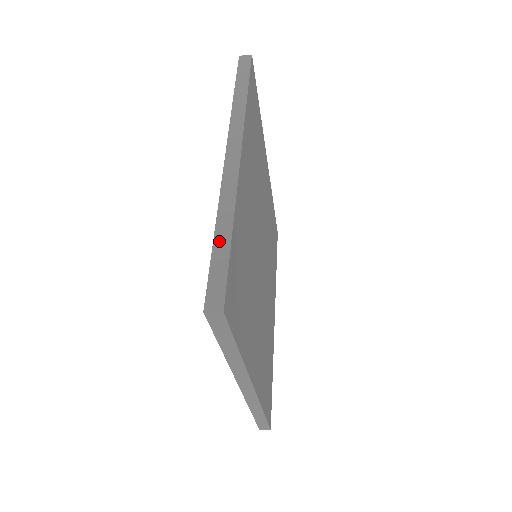
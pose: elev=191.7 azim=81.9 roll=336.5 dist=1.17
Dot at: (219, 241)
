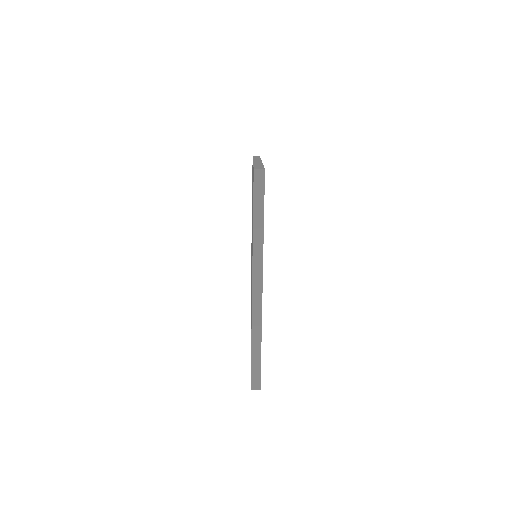
Dot at: (257, 165)
